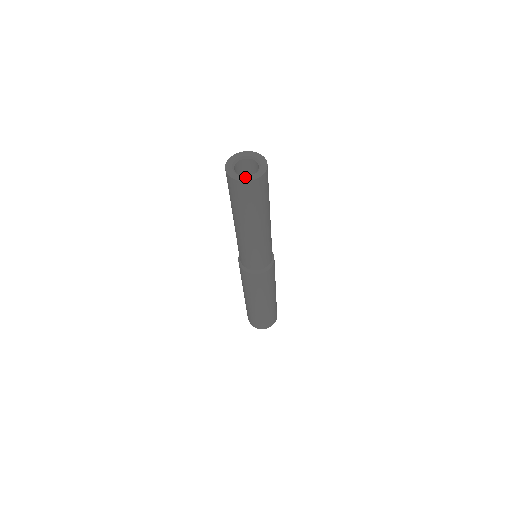
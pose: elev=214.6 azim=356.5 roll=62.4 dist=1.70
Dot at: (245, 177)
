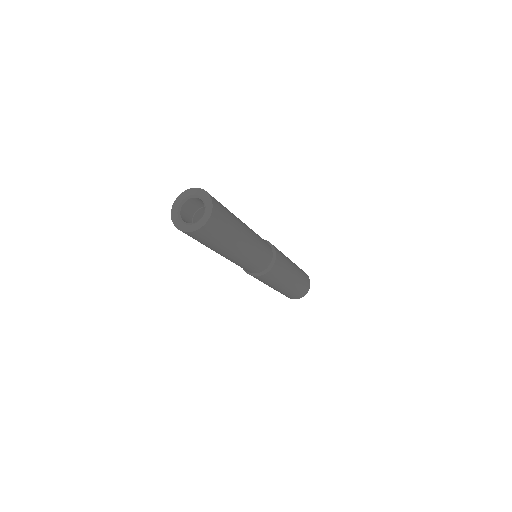
Dot at: (182, 224)
